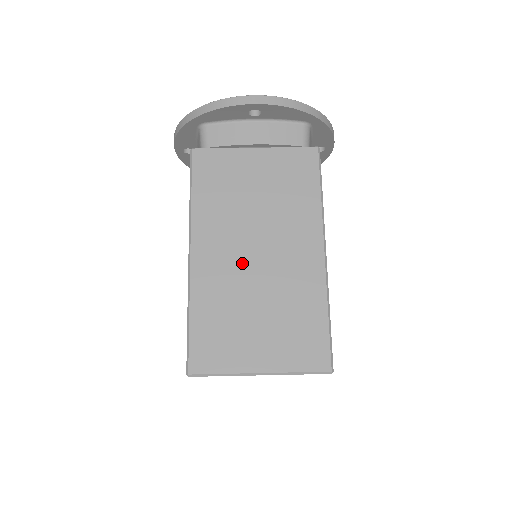
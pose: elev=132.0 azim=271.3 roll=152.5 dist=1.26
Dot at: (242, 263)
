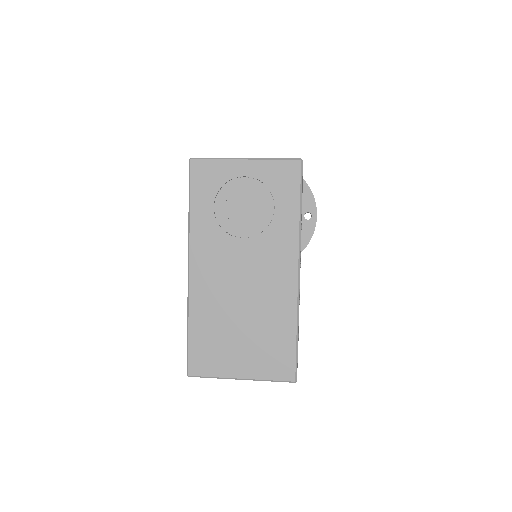
Dot at: occluded
